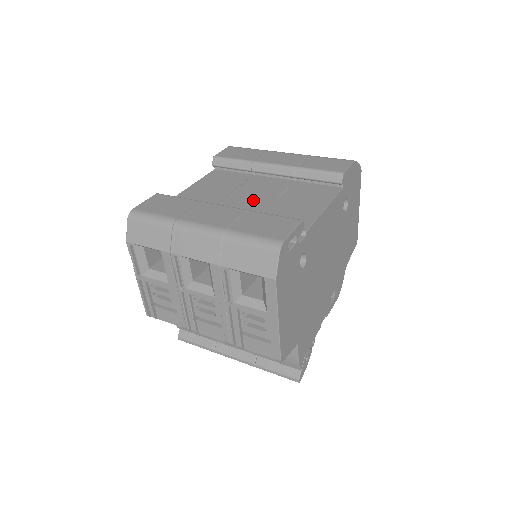
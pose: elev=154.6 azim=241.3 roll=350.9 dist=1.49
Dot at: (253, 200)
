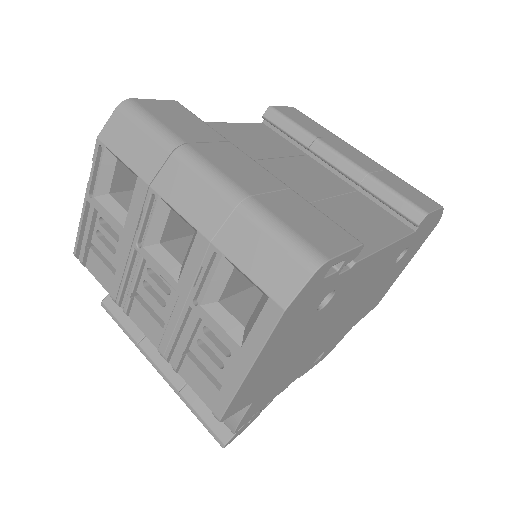
Dot at: (297, 182)
